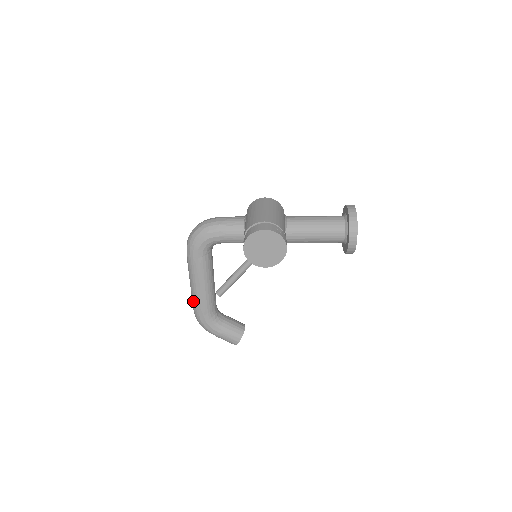
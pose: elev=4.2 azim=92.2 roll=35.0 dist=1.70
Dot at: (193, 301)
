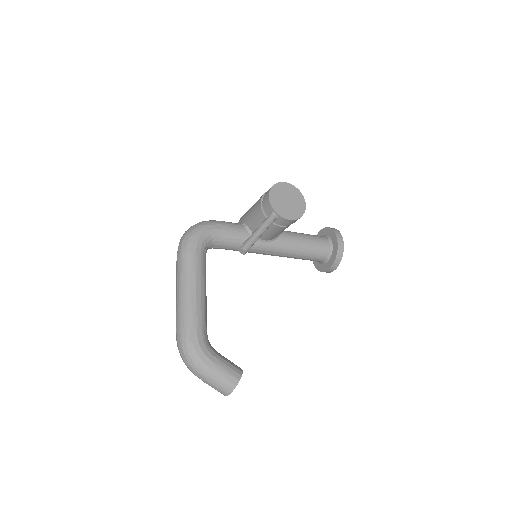
Dot at: (182, 315)
